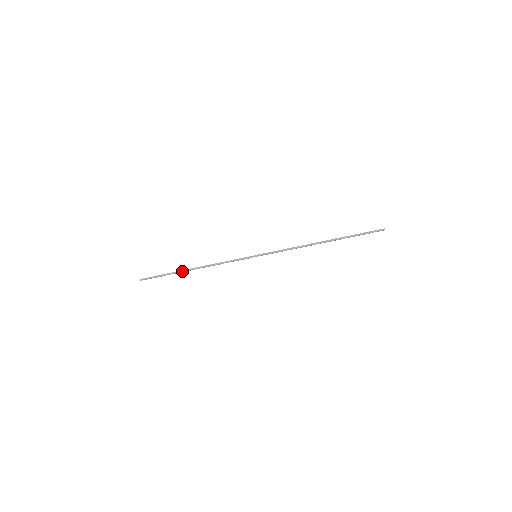
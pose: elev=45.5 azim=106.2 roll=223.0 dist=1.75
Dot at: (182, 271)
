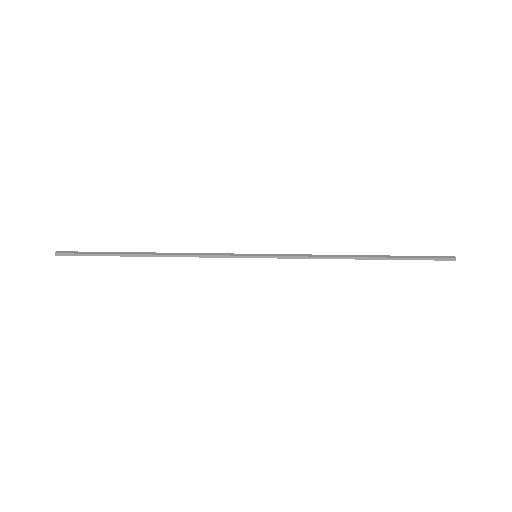
Dot at: (130, 255)
